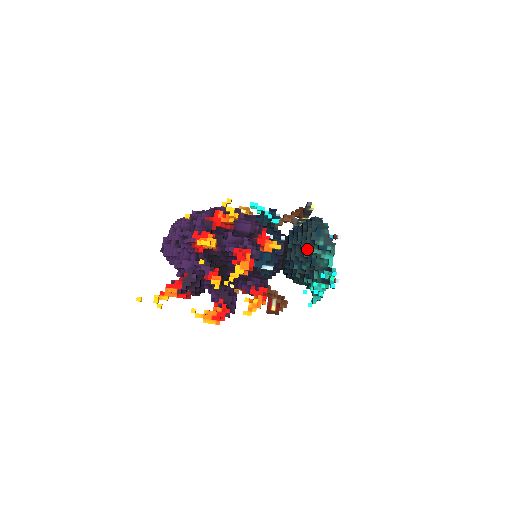
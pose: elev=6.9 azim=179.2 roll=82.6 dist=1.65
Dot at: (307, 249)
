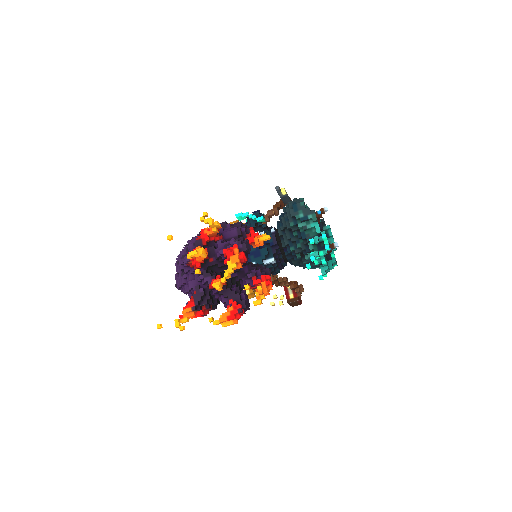
Dot at: (293, 227)
